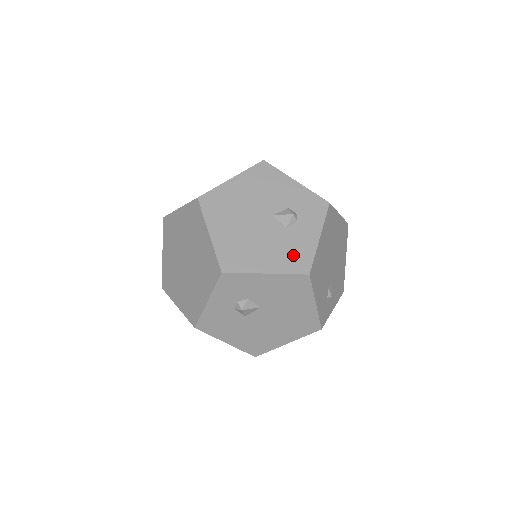
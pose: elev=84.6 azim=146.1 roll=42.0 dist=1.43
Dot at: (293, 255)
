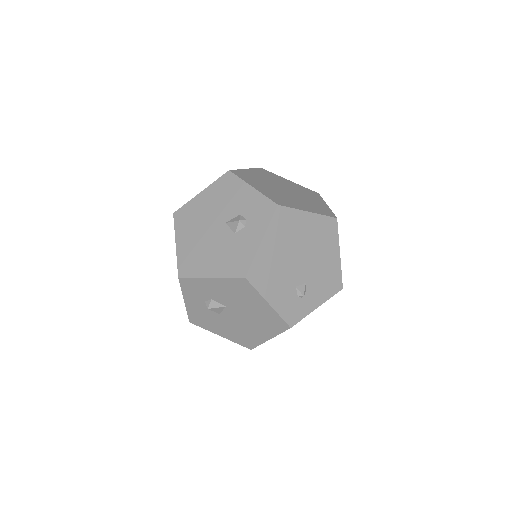
Dot at: (235, 260)
